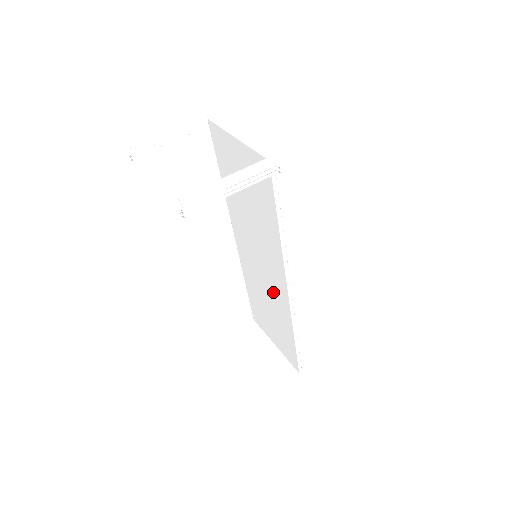
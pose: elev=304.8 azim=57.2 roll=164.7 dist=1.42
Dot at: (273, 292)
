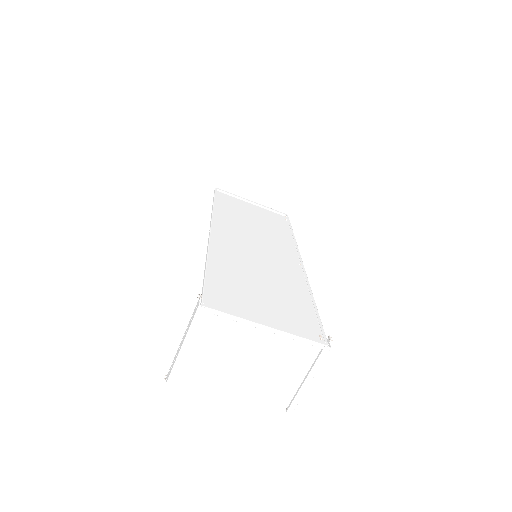
Dot at: (272, 245)
